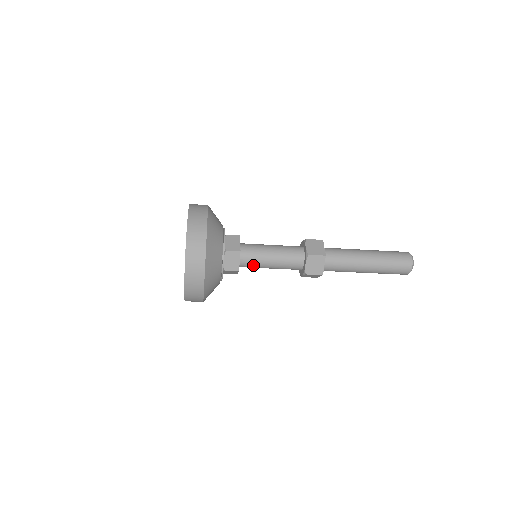
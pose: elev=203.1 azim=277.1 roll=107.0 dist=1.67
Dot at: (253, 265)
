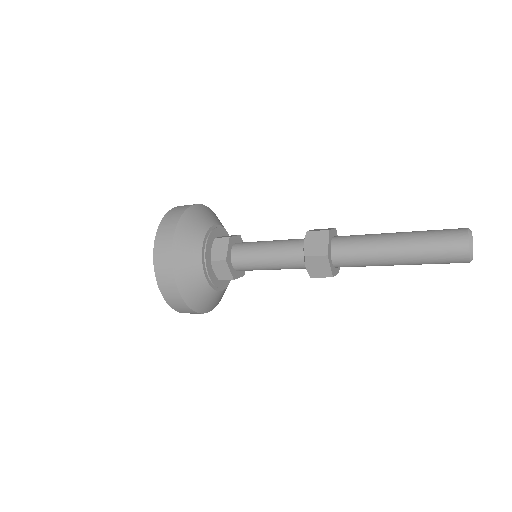
Dot at: (251, 269)
